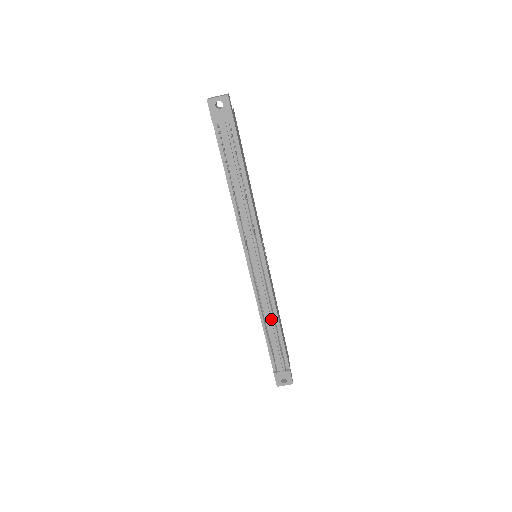
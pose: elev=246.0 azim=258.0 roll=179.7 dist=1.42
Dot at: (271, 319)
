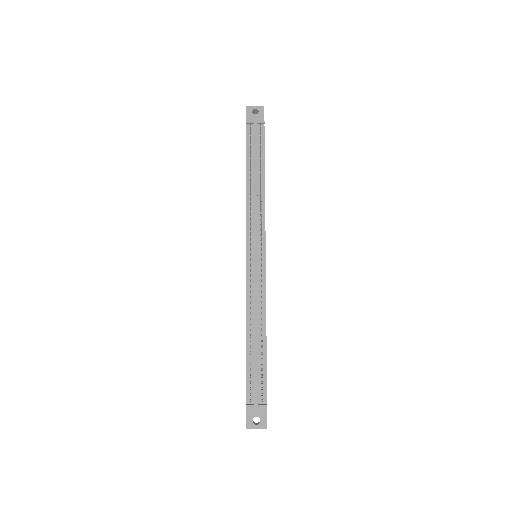
Dot at: (258, 326)
